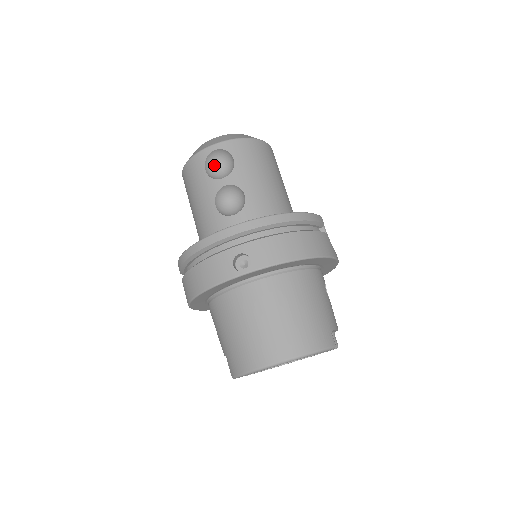
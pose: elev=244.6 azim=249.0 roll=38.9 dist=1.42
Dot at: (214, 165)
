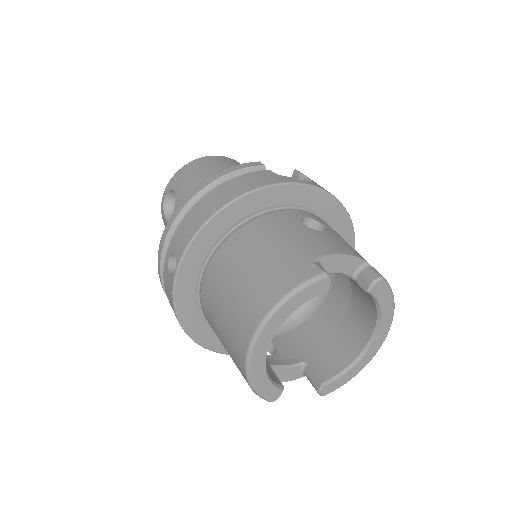
Dot at: occluded
